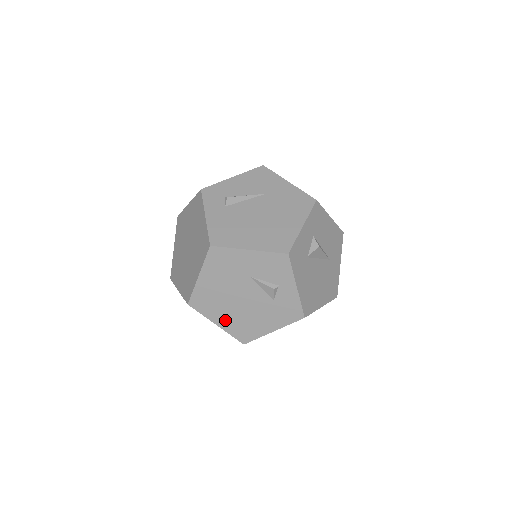
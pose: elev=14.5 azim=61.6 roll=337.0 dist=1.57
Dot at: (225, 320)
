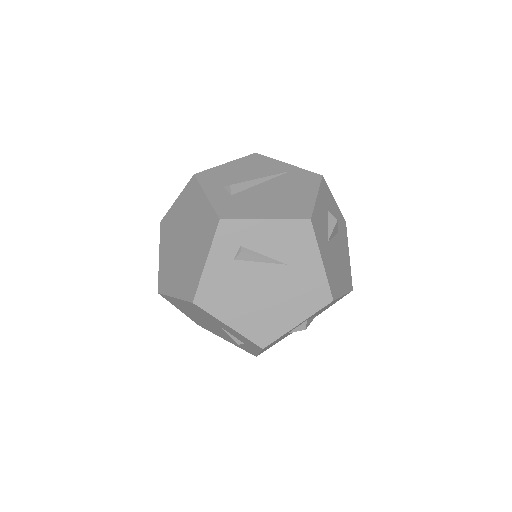
Dot at: (188, 315)
